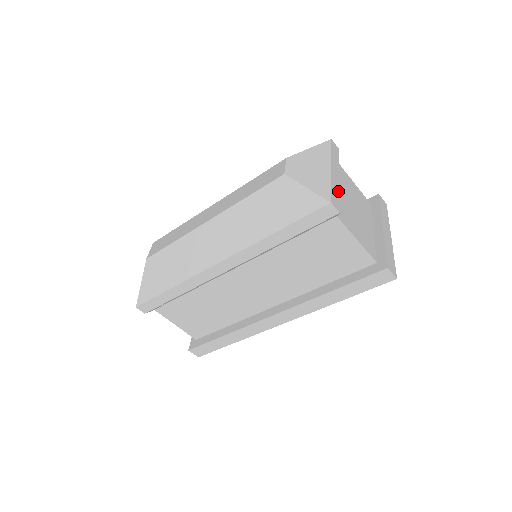
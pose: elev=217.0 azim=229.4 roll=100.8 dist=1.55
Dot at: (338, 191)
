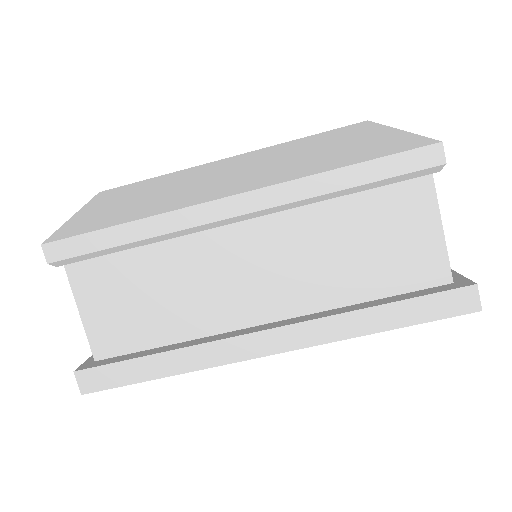
Dot at: occluded
